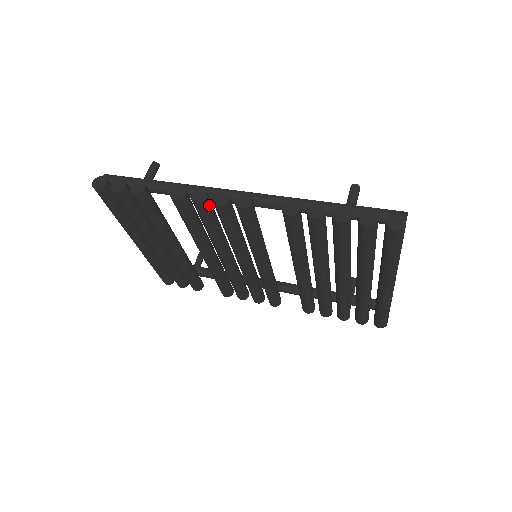
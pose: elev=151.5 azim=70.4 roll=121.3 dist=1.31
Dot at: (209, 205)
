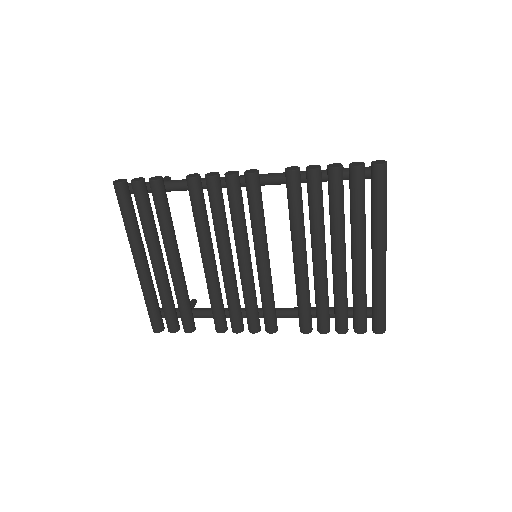
Dot at: (220, 184)
